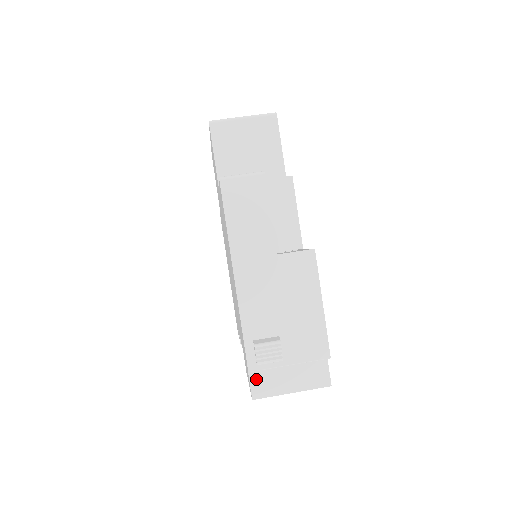
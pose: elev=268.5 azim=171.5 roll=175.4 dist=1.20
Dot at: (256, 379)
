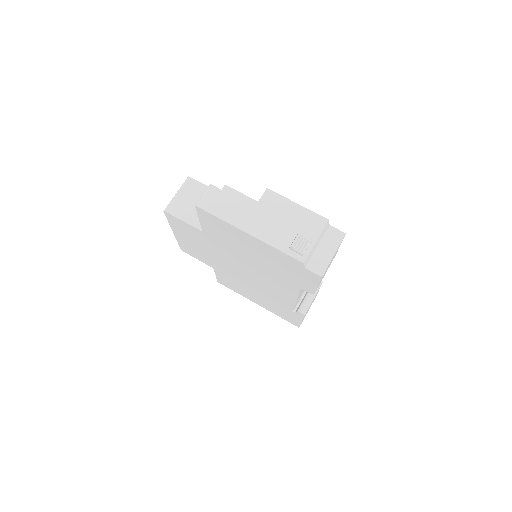
Dot at: (312, 267)
